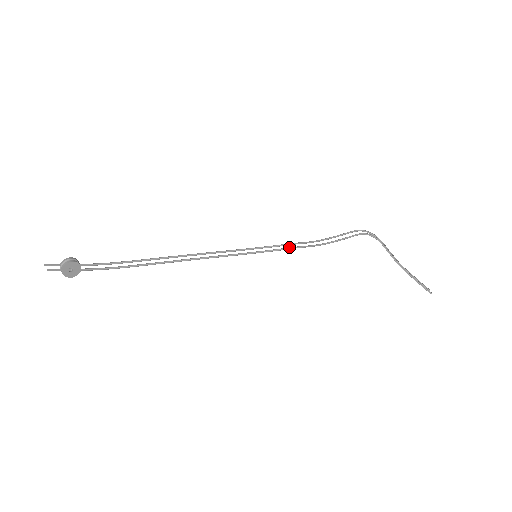
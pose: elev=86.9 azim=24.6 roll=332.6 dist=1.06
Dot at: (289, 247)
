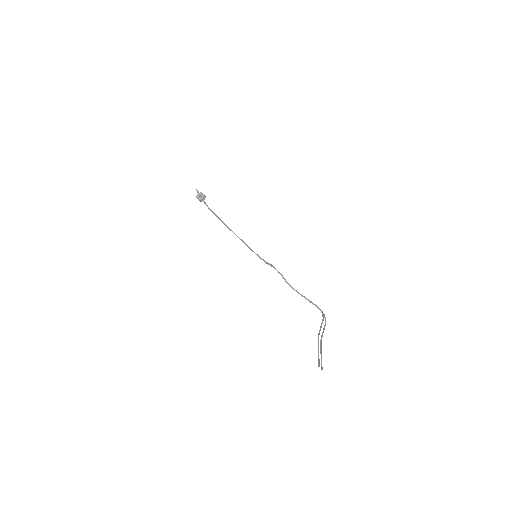
Dot at: occluded
